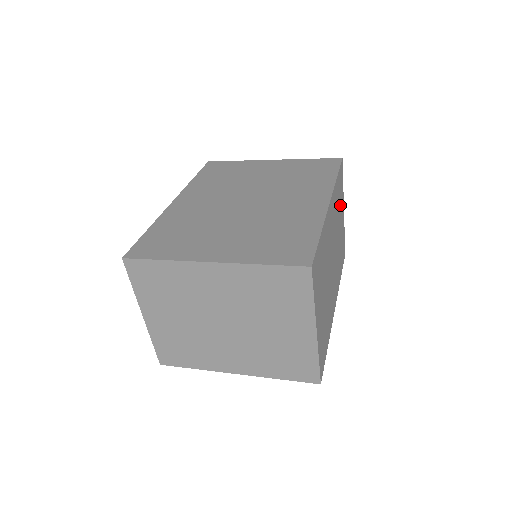
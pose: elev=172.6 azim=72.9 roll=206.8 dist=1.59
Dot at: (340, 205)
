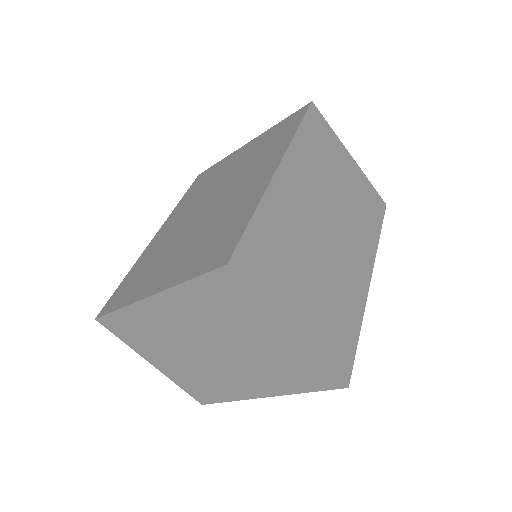
Dot at: (331, 156)
